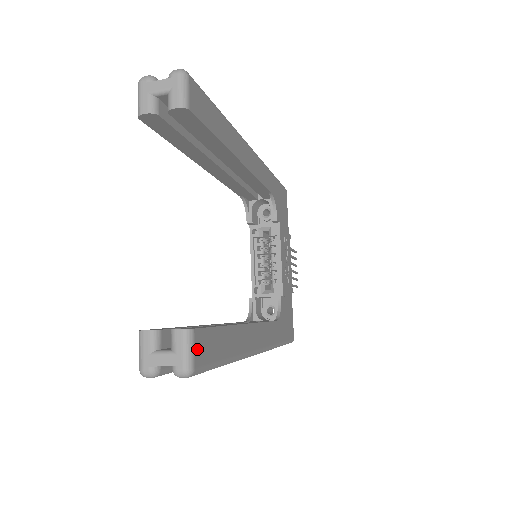
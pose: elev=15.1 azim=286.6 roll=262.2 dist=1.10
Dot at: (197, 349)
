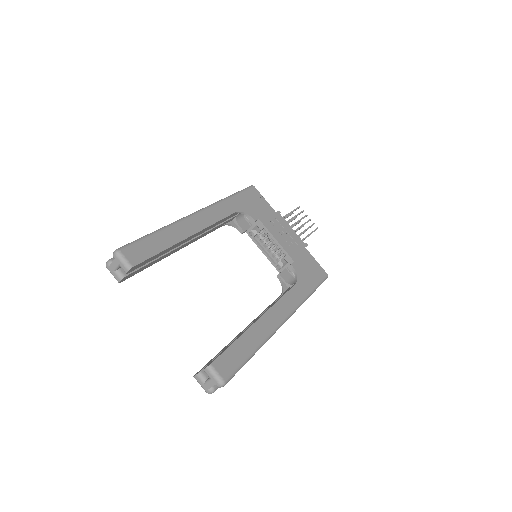
Dot at: (220, 370)
